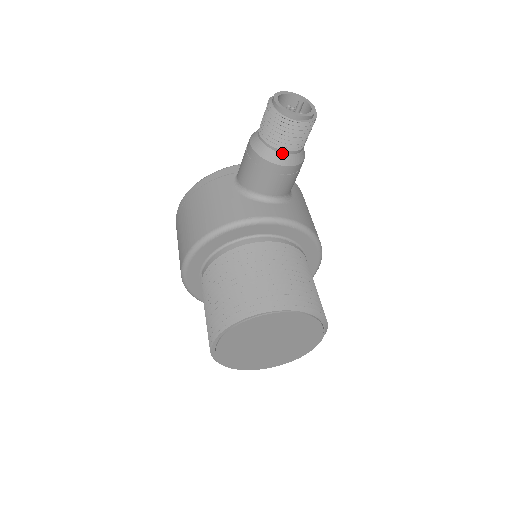
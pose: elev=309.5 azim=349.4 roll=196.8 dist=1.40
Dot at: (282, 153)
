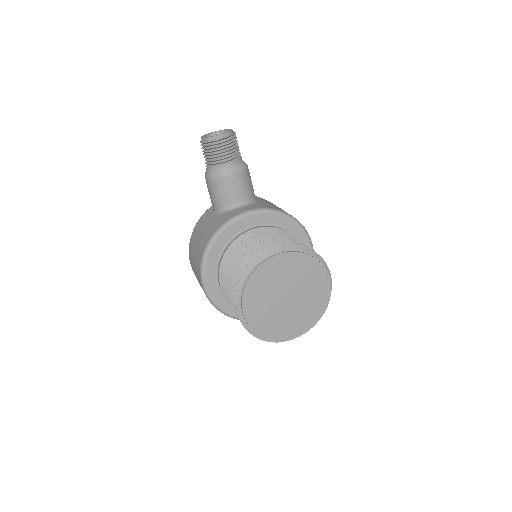
Dot at: (226, 167)
